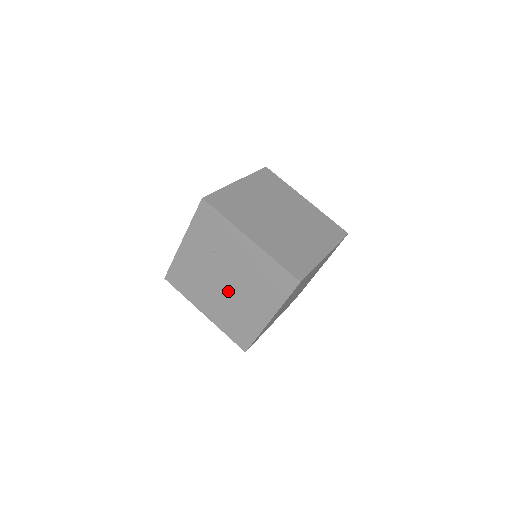
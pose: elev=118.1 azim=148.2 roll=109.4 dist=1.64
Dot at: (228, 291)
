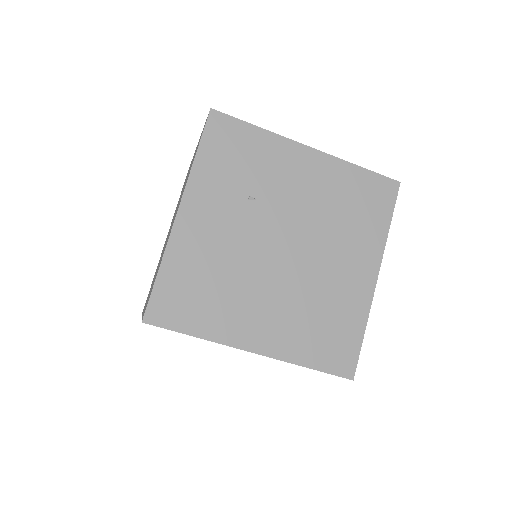
Dot at: (293, 265)
